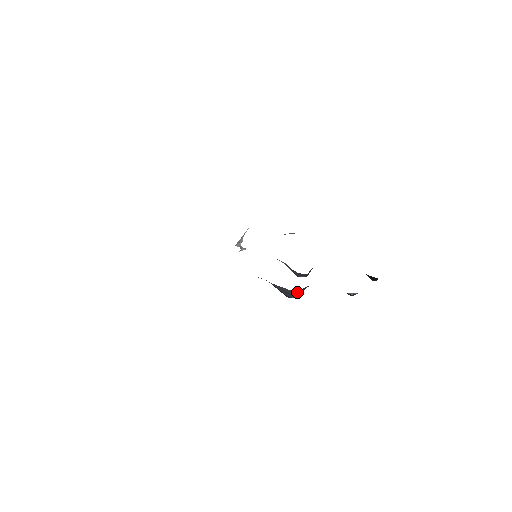
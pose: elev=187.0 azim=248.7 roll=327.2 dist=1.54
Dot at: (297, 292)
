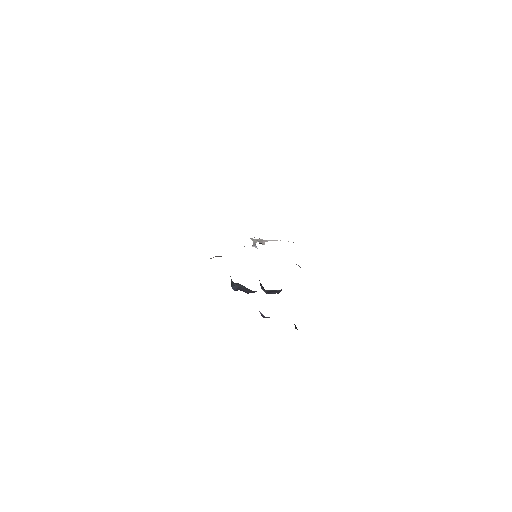
Dot at: (237, 286)
